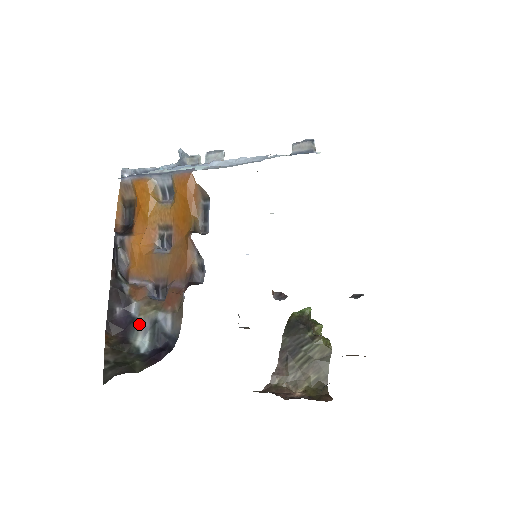
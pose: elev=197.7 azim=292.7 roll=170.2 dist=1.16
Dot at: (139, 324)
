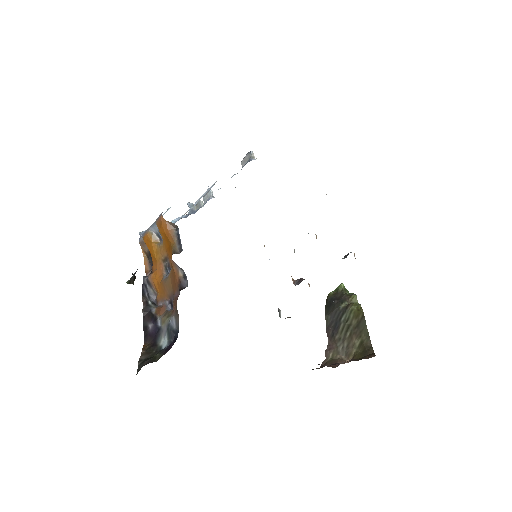
Dot at: (162, 331)
